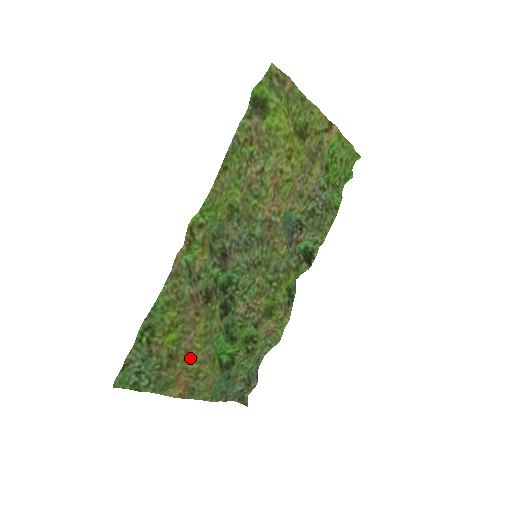
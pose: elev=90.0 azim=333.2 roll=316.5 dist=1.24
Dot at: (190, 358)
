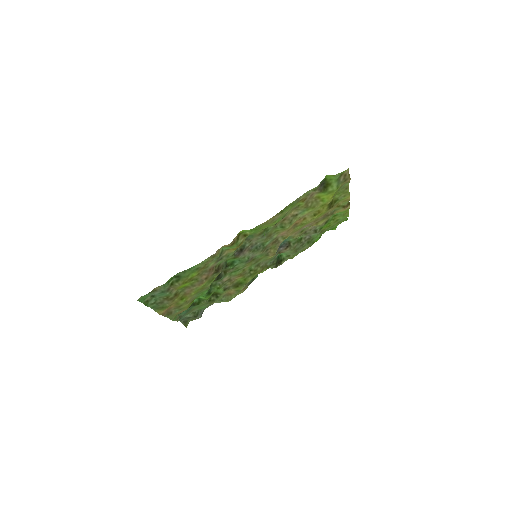
Dot at: (184, 298)
